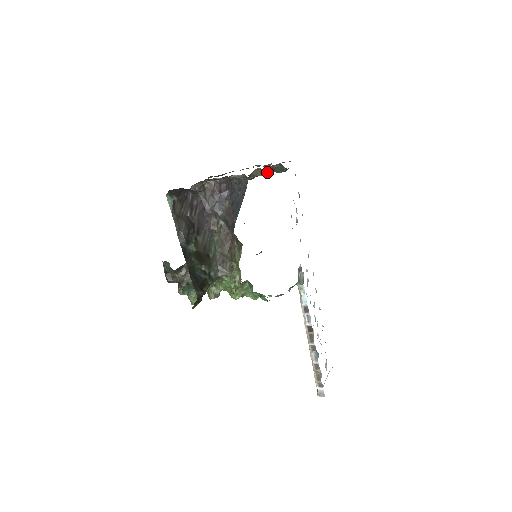
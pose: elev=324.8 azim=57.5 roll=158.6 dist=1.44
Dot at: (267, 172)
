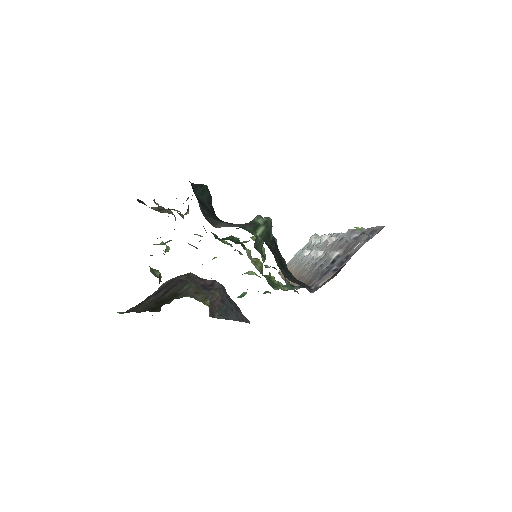
Dot at: occluded
